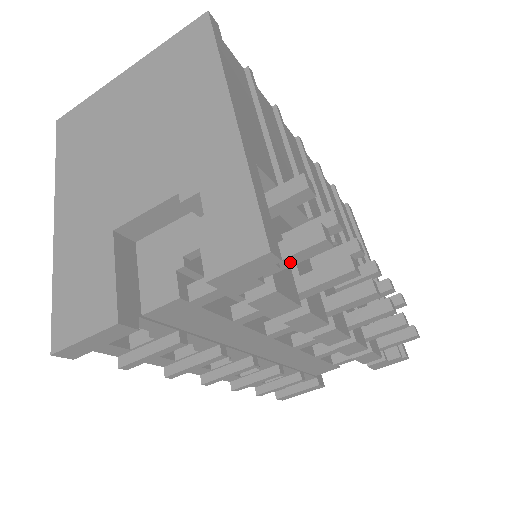
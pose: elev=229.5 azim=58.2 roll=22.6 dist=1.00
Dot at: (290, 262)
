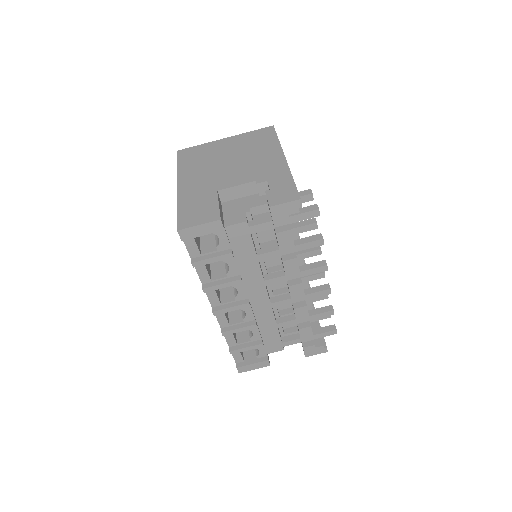
Dot at: (300, 218)
